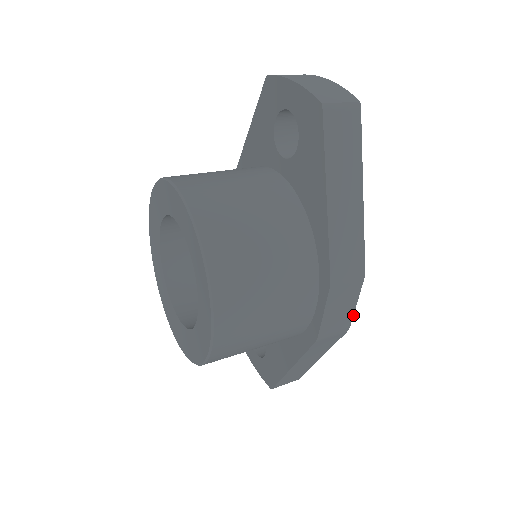
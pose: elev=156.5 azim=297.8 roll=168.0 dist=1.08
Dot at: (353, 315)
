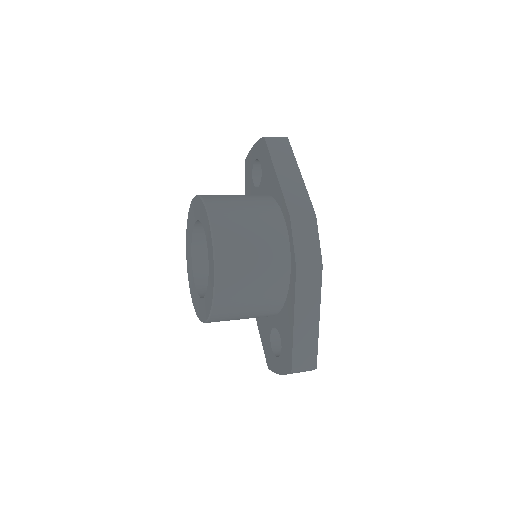
Dot at: occluded
